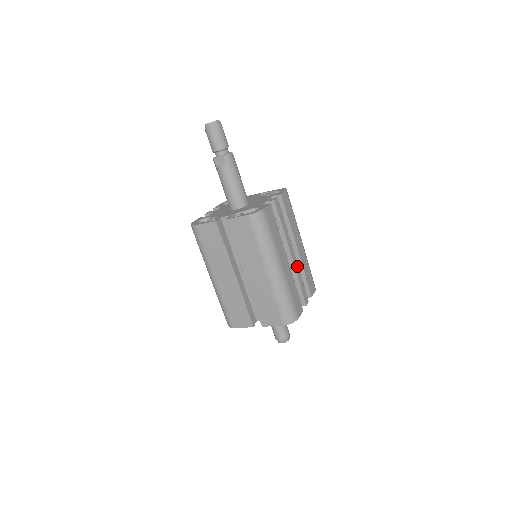
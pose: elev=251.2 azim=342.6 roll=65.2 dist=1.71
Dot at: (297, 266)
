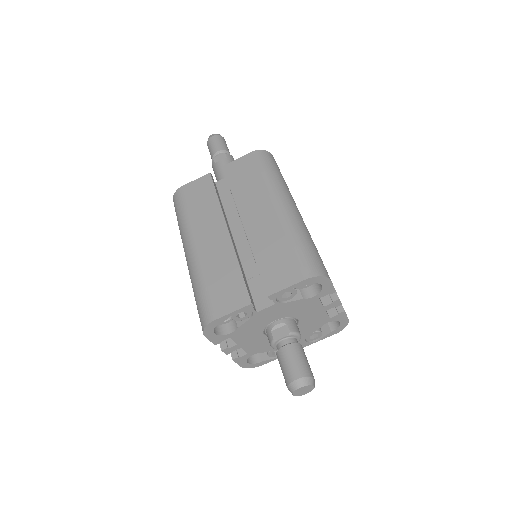
Dot at: occluded
